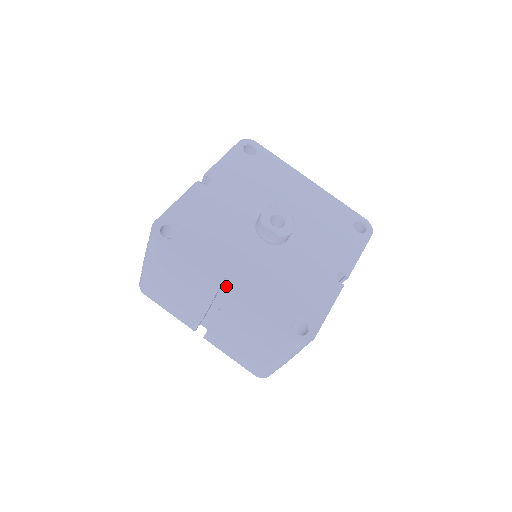
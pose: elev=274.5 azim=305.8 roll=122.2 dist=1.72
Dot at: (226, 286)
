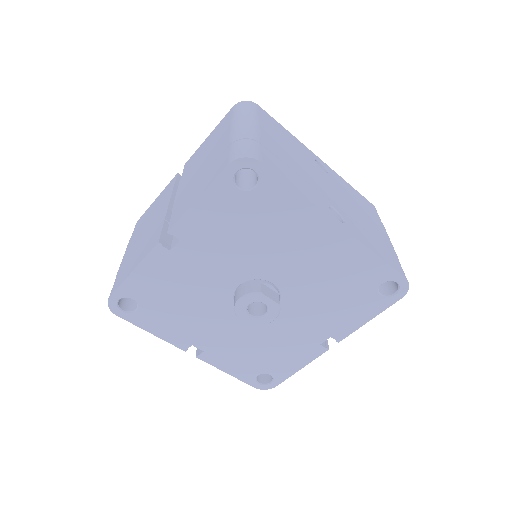
Dot at: occluded
